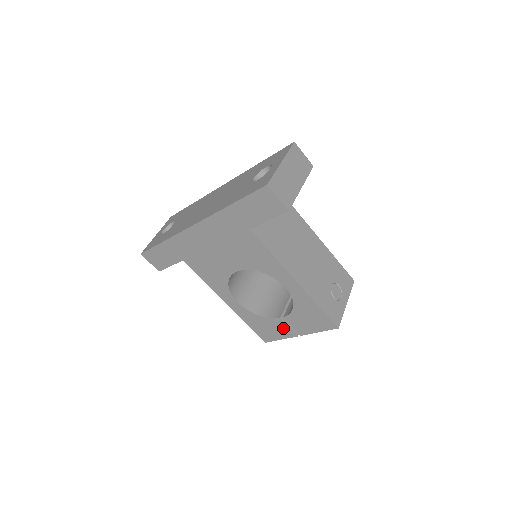
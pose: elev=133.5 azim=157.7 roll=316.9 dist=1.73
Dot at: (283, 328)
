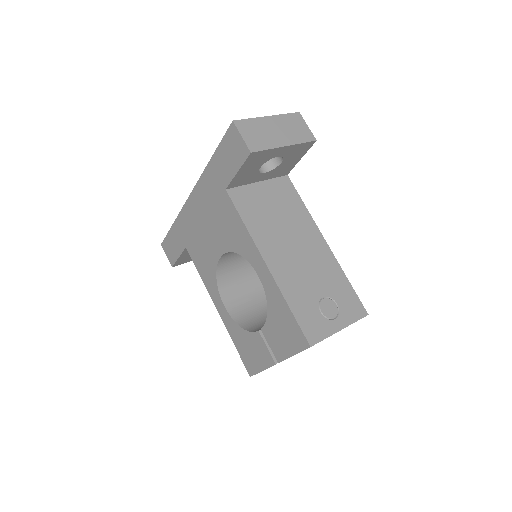
Dot at: (262, 349)
